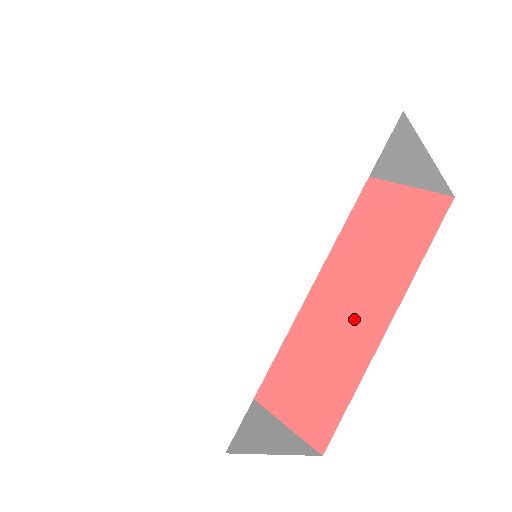
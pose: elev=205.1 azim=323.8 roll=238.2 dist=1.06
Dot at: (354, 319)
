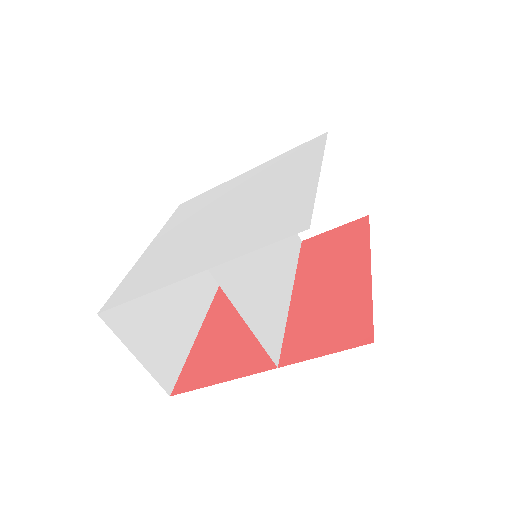
Dot at: (344, 279)
